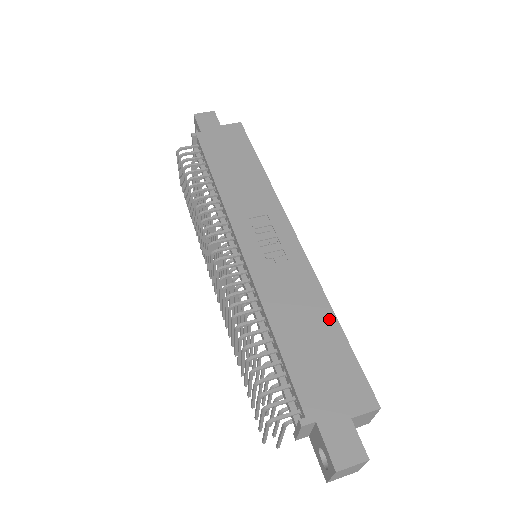
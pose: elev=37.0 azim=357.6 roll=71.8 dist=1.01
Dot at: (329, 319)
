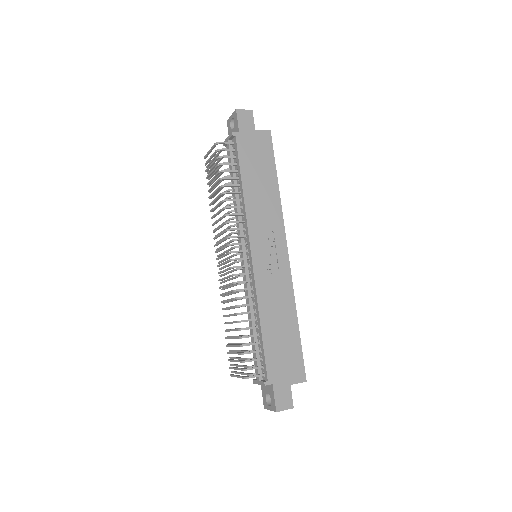
Dot at: (294, 322)
